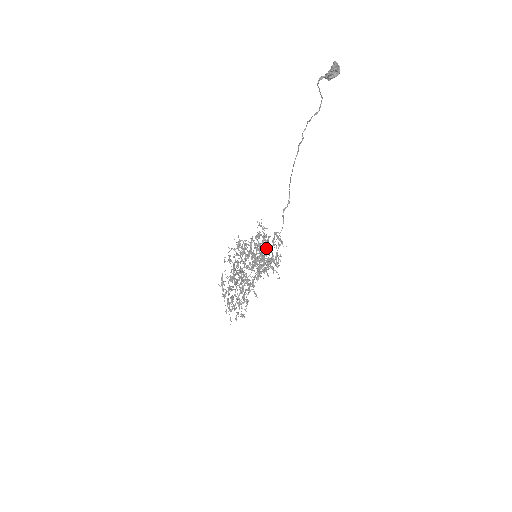
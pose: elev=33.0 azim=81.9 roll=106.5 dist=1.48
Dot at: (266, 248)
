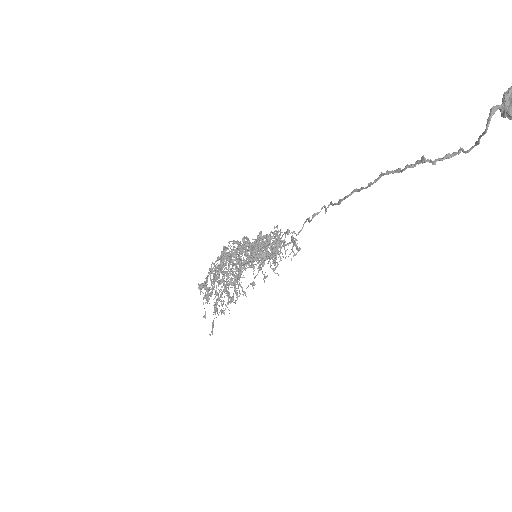
Dot at: (276, 259)
